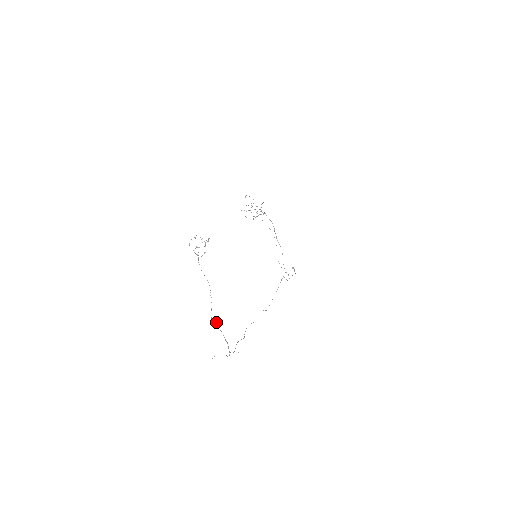
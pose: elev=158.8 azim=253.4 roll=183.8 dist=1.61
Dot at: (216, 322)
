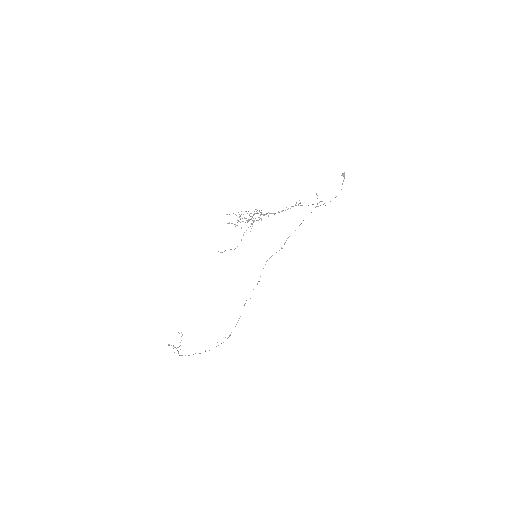
Dot at: occluded
